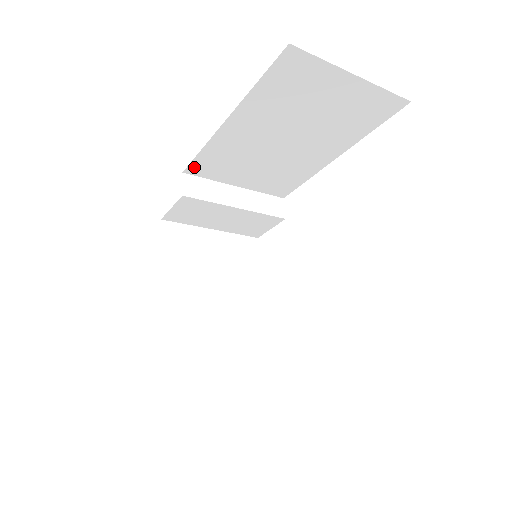
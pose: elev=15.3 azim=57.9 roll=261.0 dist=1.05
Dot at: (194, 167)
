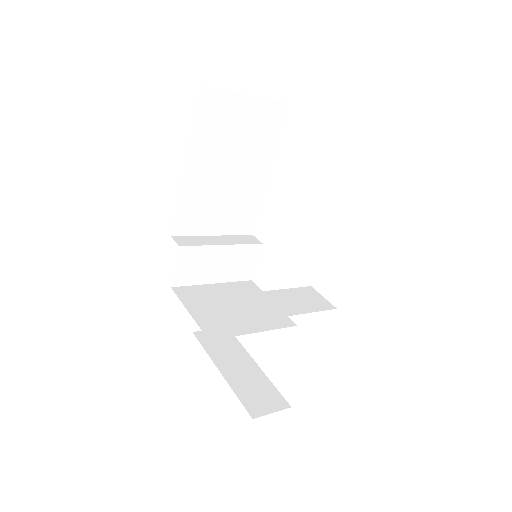
Dot at: (177, 226)
